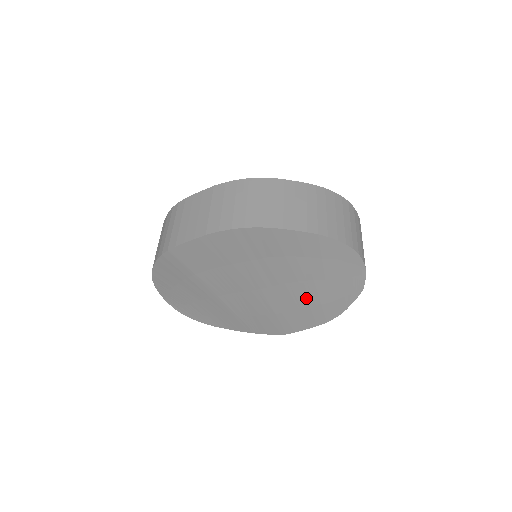
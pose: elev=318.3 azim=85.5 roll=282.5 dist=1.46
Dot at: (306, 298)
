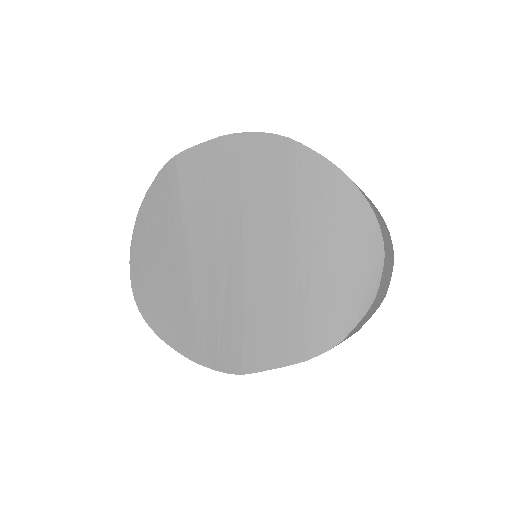
Dot at: (292, 287)
